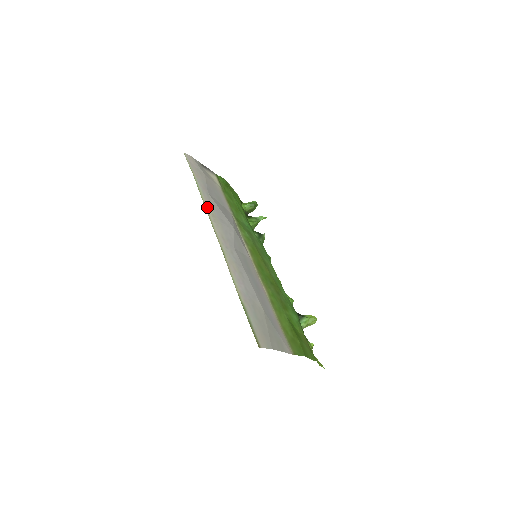
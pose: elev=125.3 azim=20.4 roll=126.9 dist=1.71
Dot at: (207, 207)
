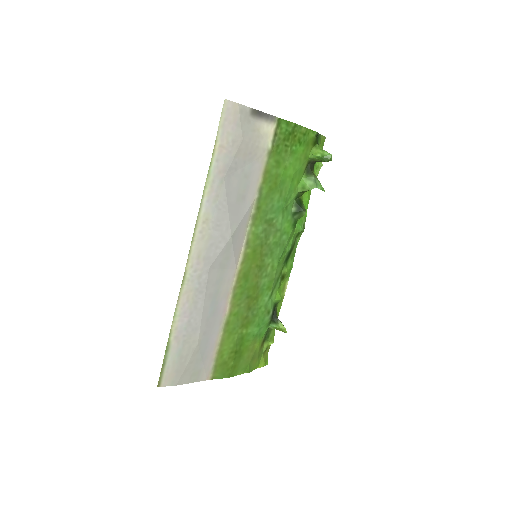
Dot at: (203, 209)
